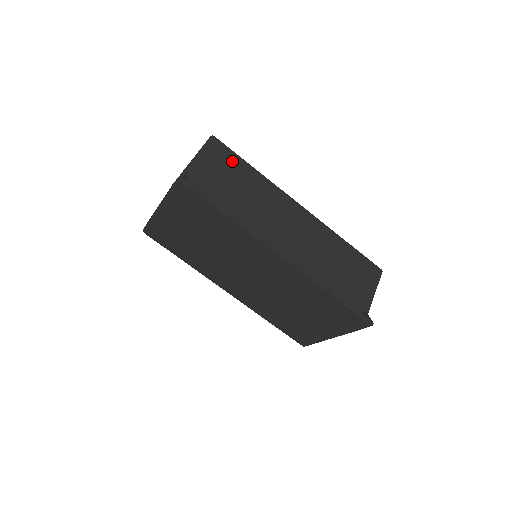
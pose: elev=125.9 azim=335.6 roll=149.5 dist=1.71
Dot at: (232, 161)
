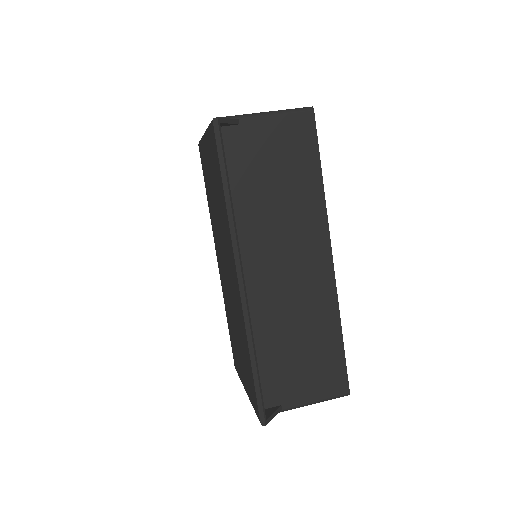
Dot at: (305, 149)
